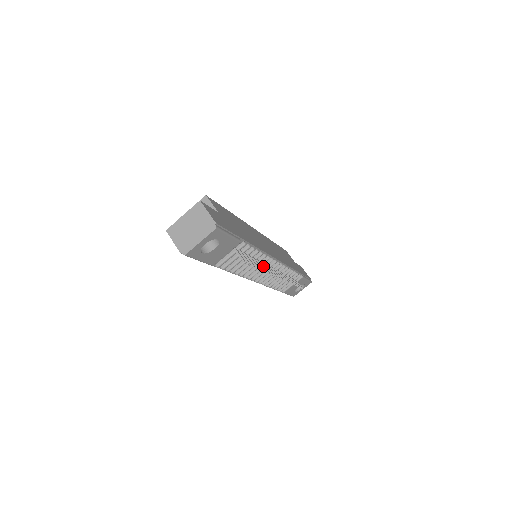
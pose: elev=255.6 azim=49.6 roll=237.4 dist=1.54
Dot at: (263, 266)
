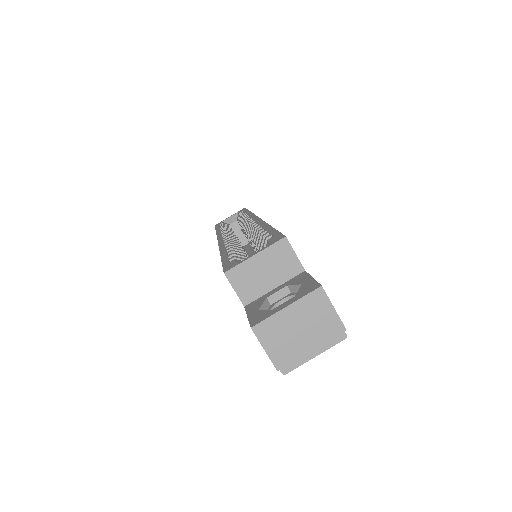
Dot at: occluded
